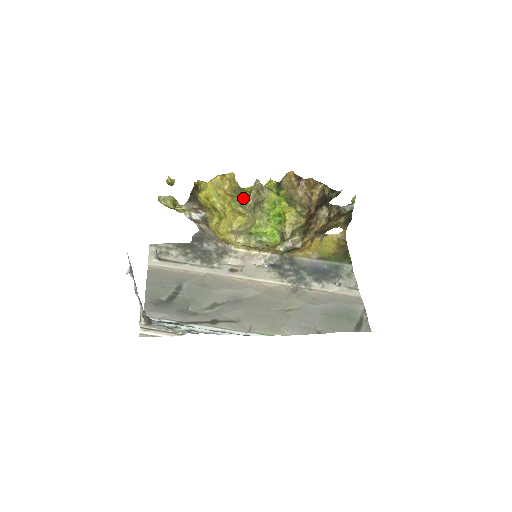
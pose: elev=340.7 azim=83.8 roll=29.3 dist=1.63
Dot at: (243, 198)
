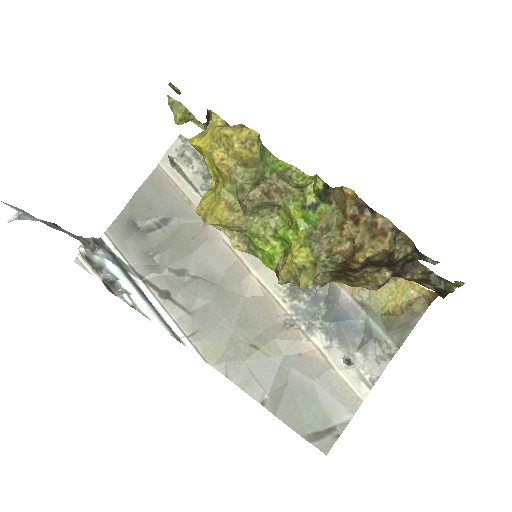
Dot at: (242, 187)
